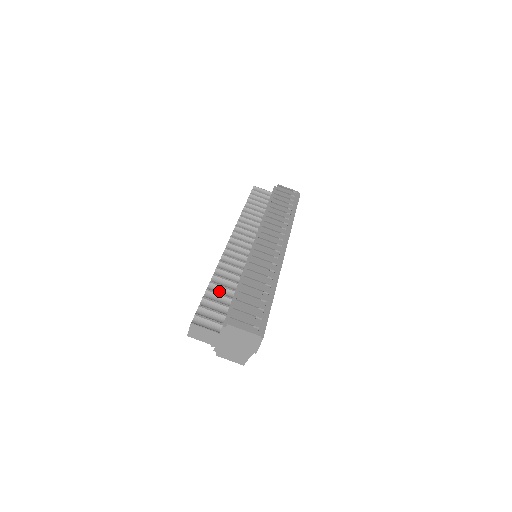
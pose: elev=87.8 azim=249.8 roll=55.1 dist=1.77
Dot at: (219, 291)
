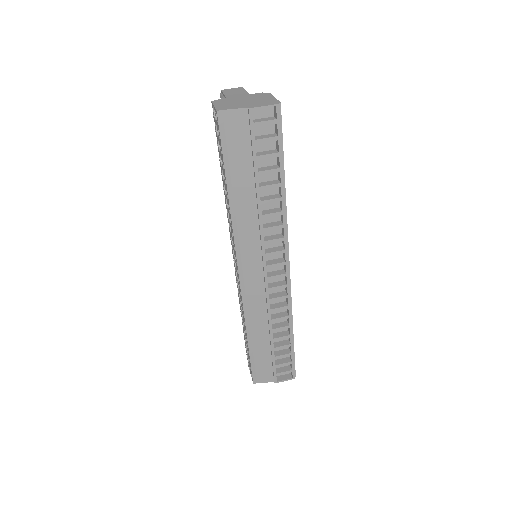
Dot at: occluded
